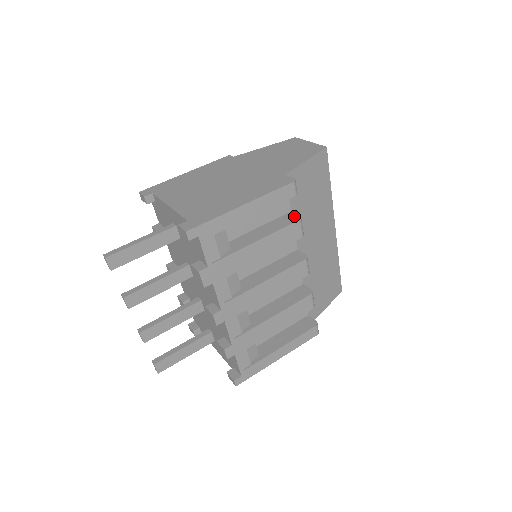
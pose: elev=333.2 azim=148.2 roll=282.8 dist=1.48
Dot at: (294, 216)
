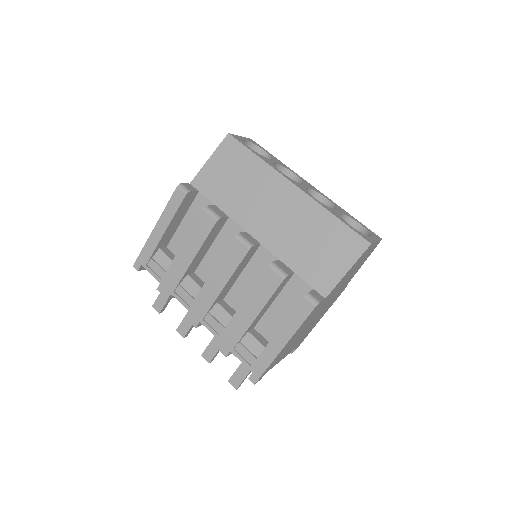
Dot at: occluded
